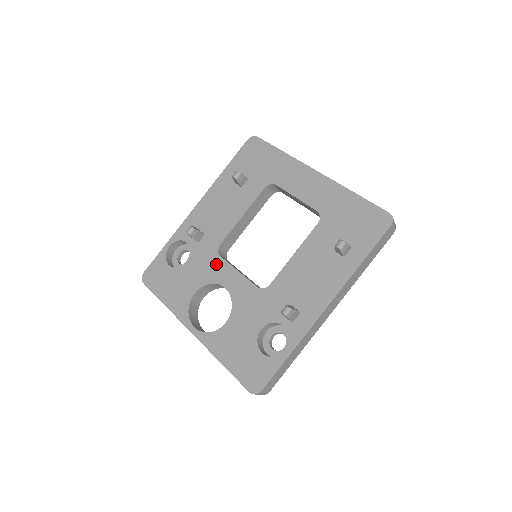
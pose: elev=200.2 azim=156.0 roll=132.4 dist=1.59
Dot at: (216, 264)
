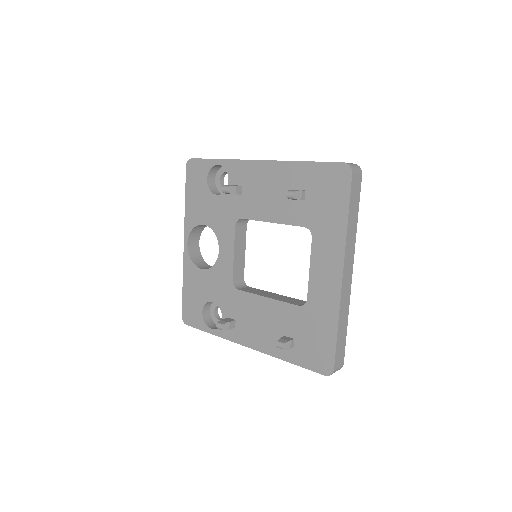
Dot at: (228, 227)
